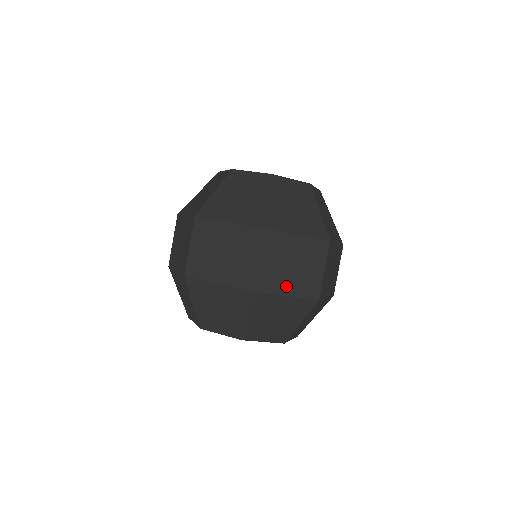
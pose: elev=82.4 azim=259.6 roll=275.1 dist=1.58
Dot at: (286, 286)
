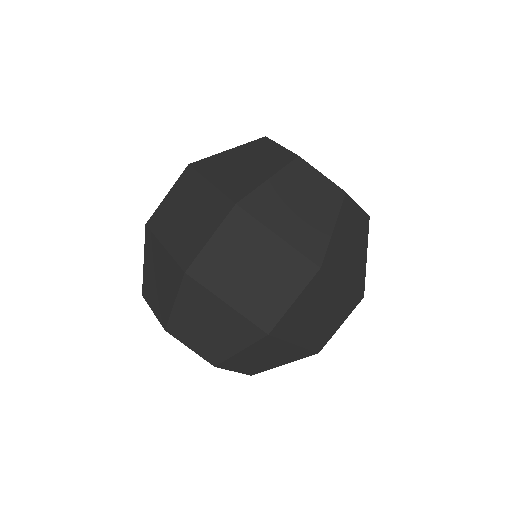
Dot at: (301, 334)
